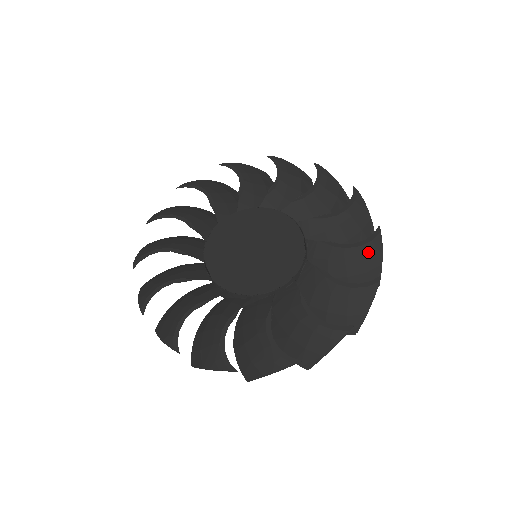
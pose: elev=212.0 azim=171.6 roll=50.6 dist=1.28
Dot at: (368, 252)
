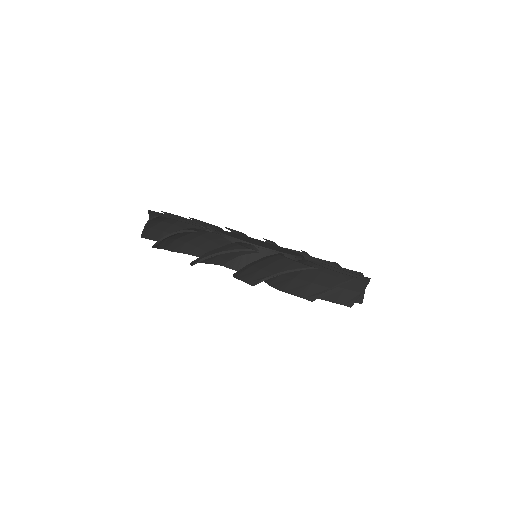
Dot at: (329, 274)
